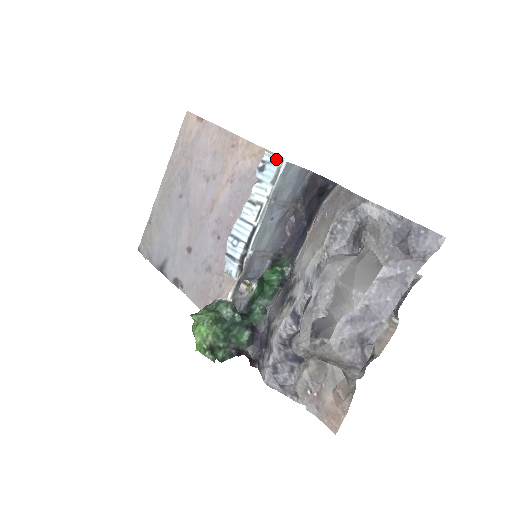
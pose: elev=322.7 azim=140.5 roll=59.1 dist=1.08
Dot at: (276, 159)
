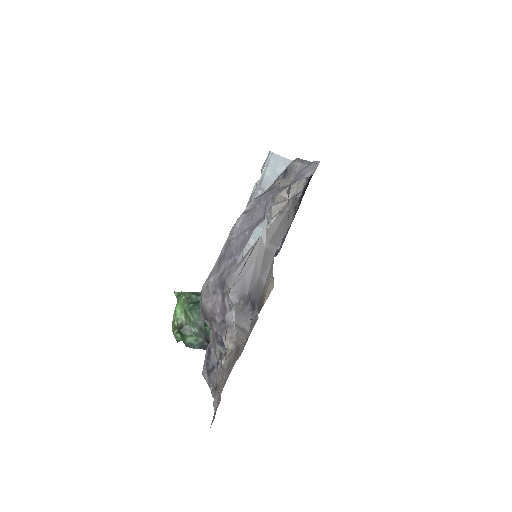
Dot at: (269, 153)
